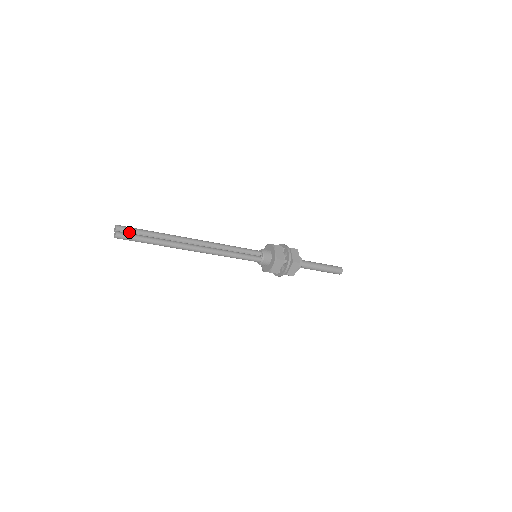
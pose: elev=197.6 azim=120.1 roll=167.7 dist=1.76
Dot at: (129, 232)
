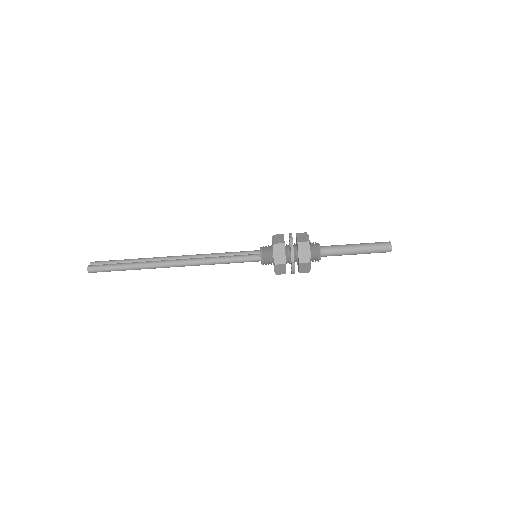
Dot at: (103, 264)
